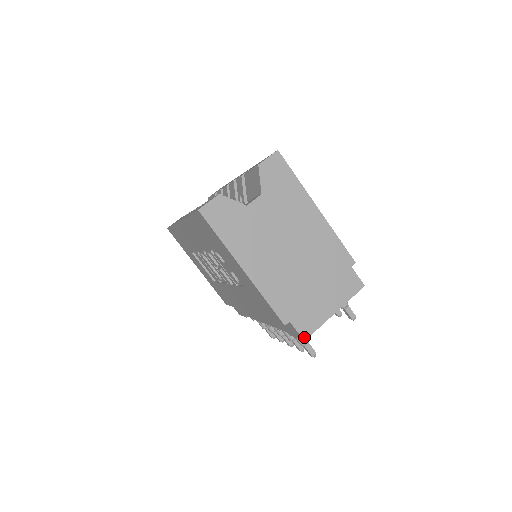
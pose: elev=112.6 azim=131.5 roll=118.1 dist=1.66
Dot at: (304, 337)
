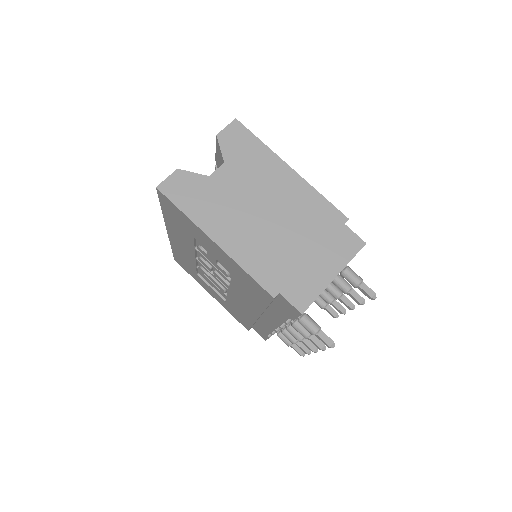
Dot at: (301, 310)
